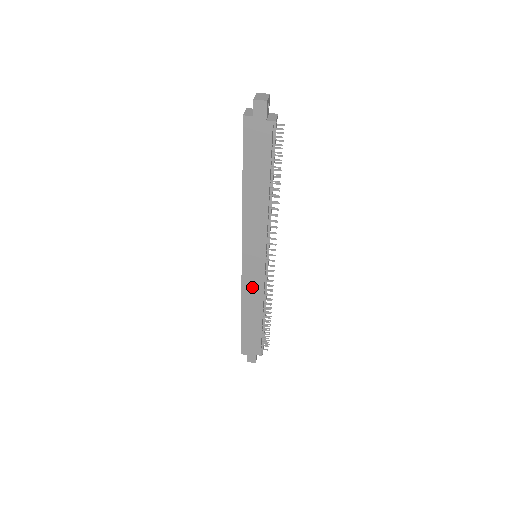
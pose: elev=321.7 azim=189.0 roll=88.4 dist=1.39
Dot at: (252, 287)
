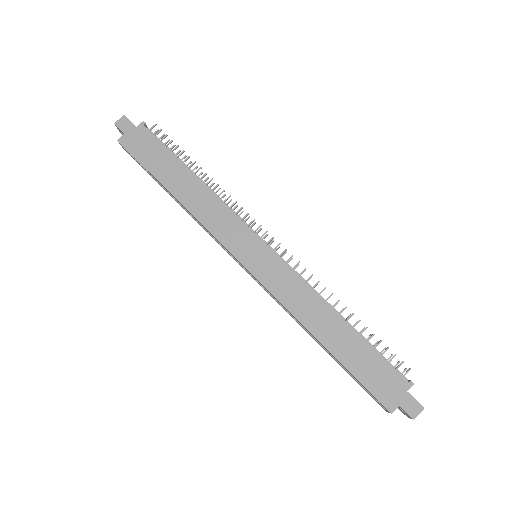
Dot at: (288, 289)
